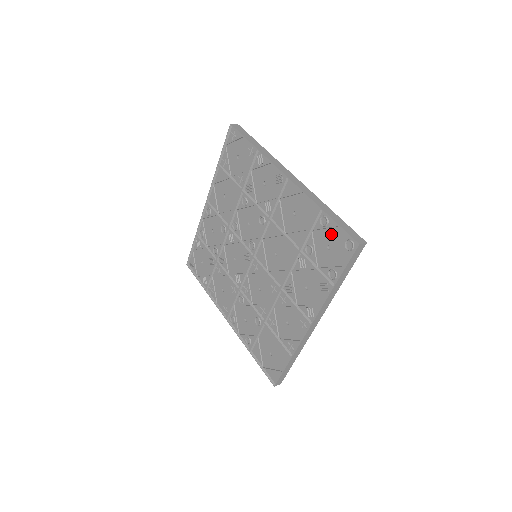
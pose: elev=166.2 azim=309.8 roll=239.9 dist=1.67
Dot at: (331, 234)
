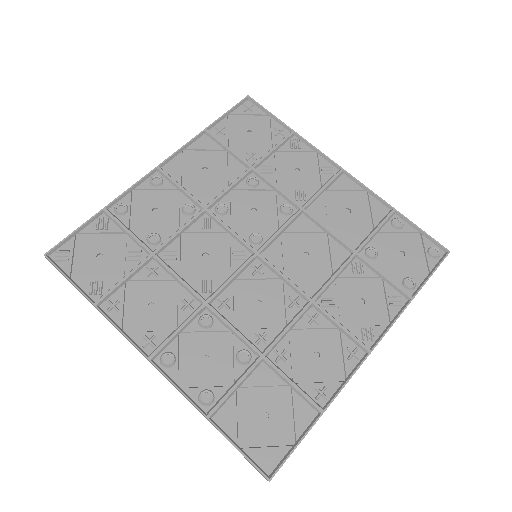
Dot at: (406, 239)
